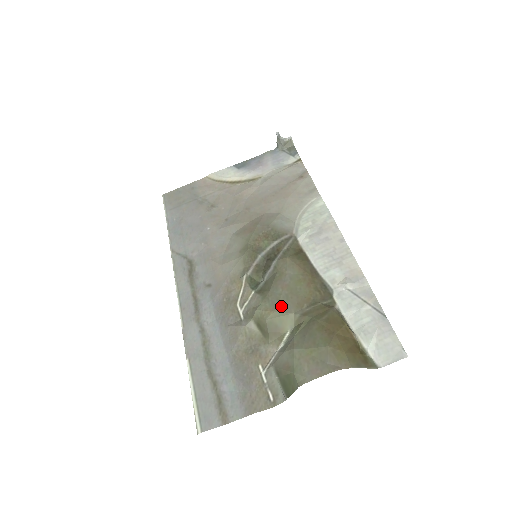
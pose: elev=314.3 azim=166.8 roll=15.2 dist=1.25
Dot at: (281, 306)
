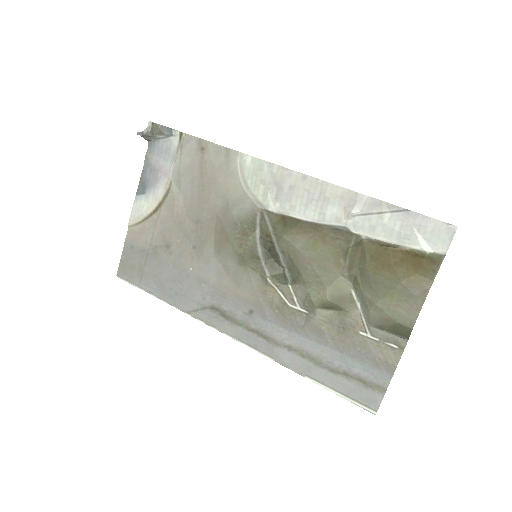
Dot at: (326, 279)
